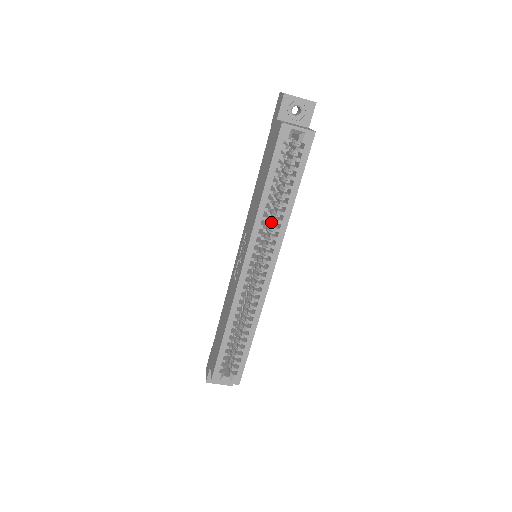
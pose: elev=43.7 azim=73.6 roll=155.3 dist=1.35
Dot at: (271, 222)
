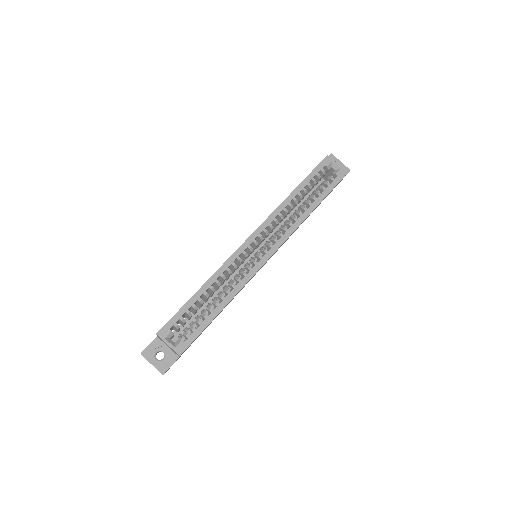
Dot at: (287, 221)
